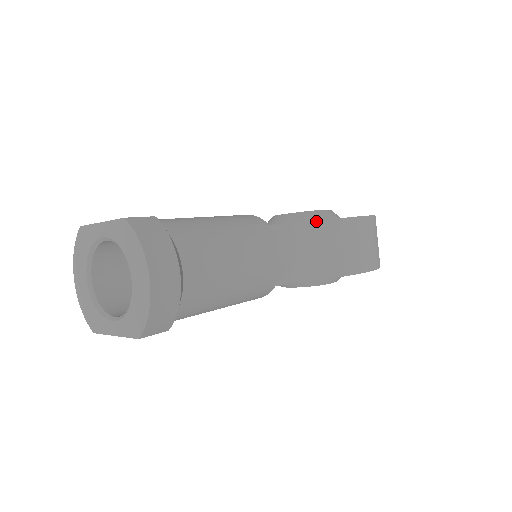
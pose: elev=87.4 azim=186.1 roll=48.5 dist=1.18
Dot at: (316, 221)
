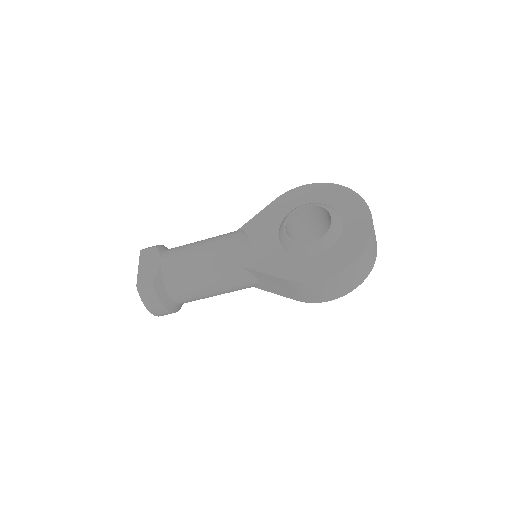
Dot at: (271, 275)
